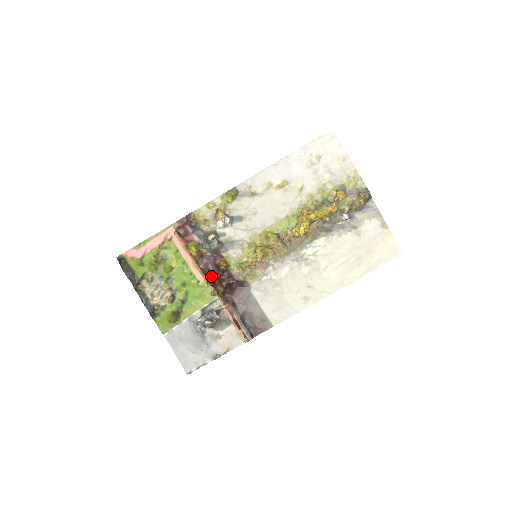
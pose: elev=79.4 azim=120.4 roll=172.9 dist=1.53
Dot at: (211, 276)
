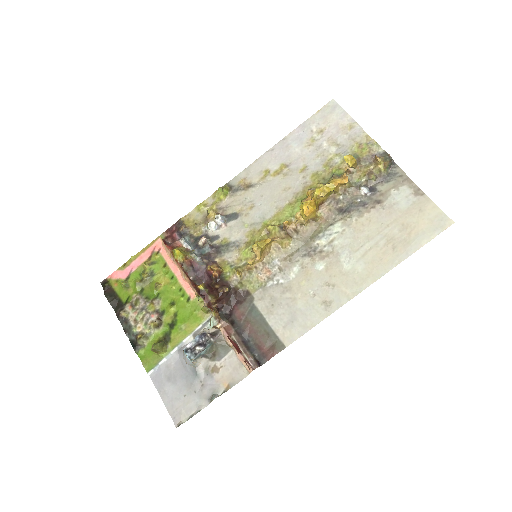
Dot at: (200, 284)
